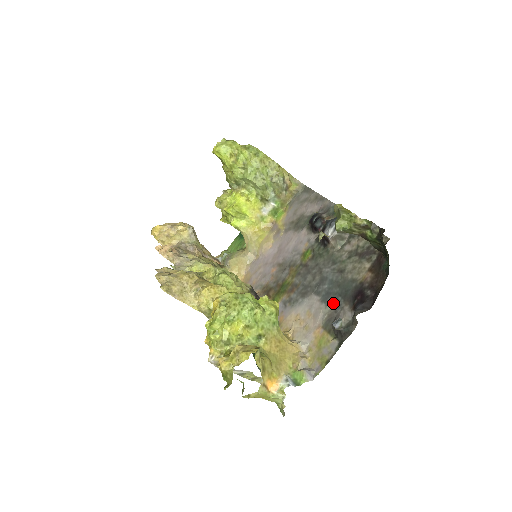
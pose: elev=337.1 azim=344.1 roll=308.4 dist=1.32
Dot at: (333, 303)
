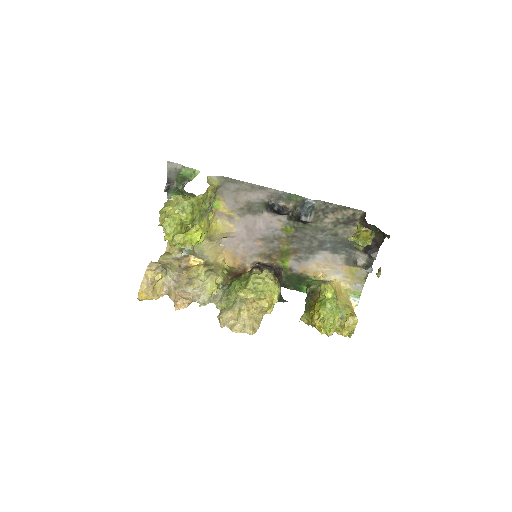
Dot at: (344, 253)
